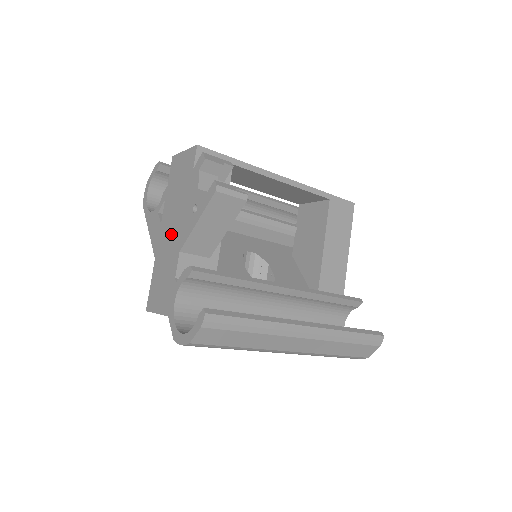
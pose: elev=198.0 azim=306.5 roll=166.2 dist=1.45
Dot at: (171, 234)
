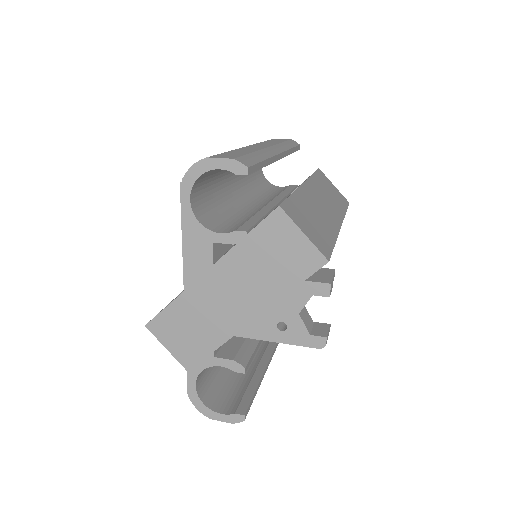
Dot at: (228, 302)
